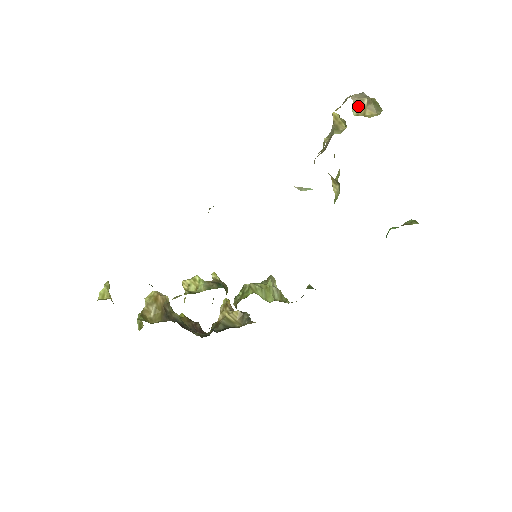
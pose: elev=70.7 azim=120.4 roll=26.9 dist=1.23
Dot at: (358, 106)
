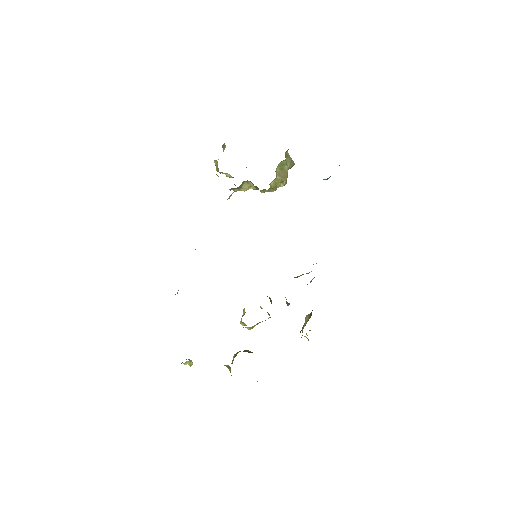
Dot at: occluded
